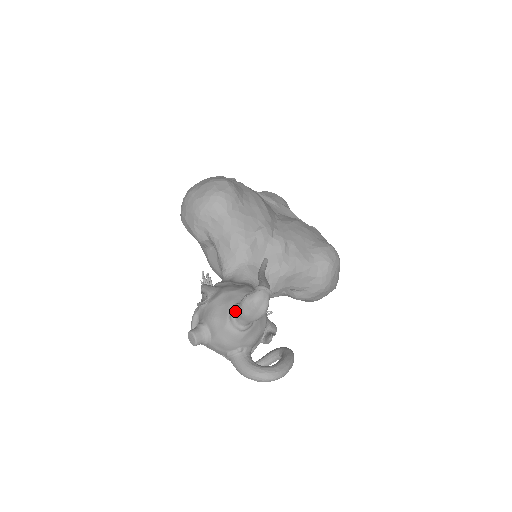
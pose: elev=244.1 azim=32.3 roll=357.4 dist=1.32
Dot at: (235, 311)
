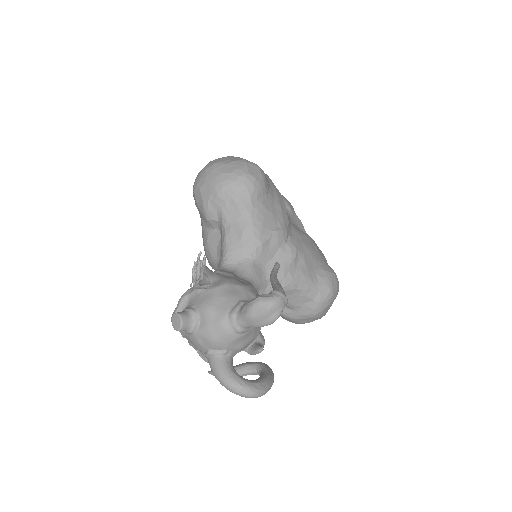
Dot at: (238, 308)
